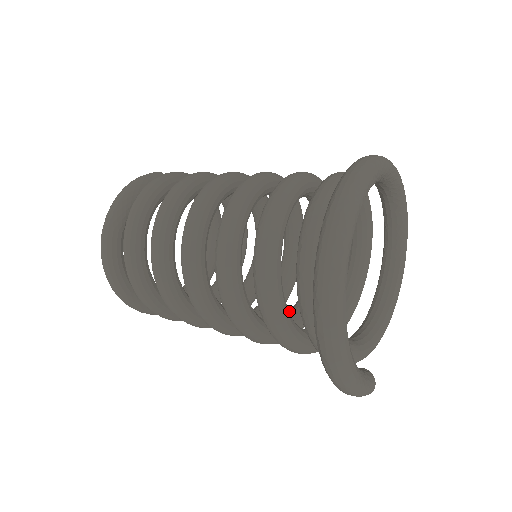
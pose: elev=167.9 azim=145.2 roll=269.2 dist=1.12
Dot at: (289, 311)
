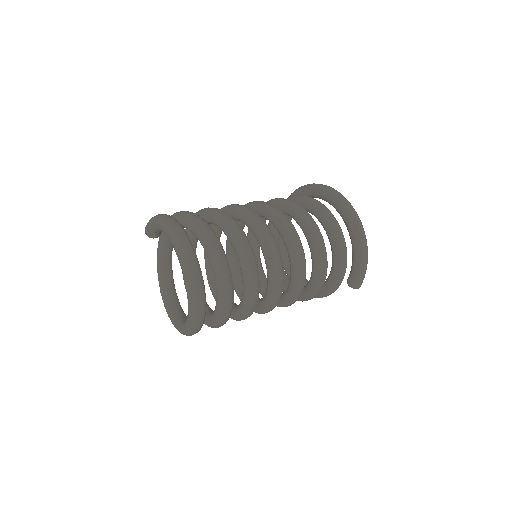
Dot at: occluded
